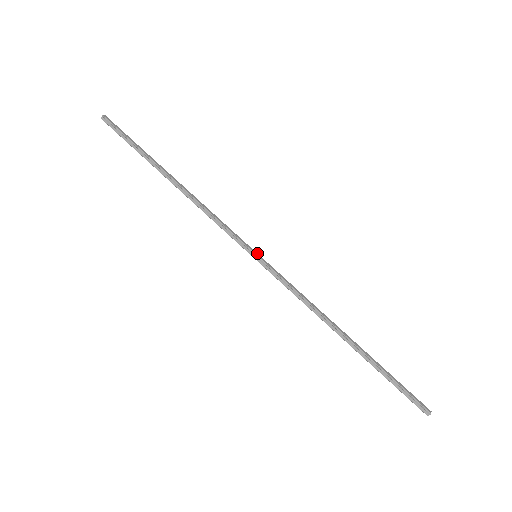
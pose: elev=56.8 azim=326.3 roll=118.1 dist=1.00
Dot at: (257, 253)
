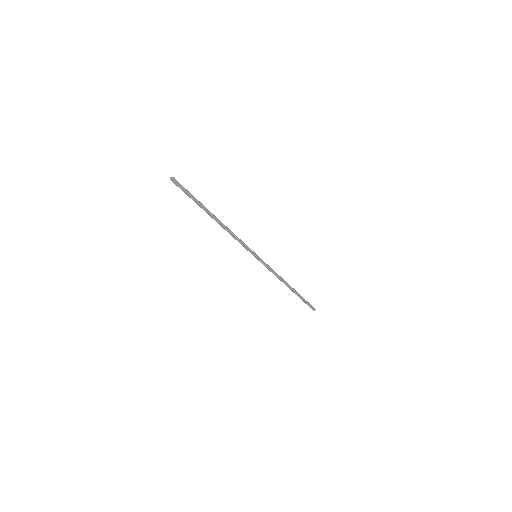
Dot at: (257, 255)
